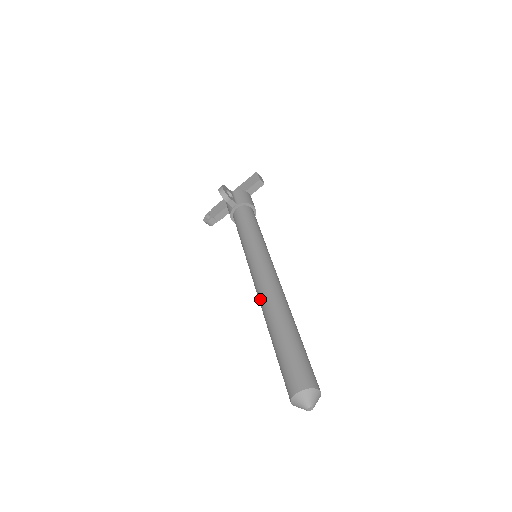
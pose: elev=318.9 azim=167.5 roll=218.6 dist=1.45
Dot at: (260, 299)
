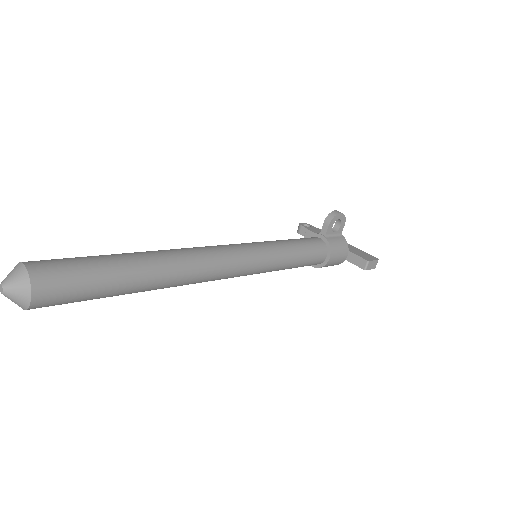
Dot at: occluded
